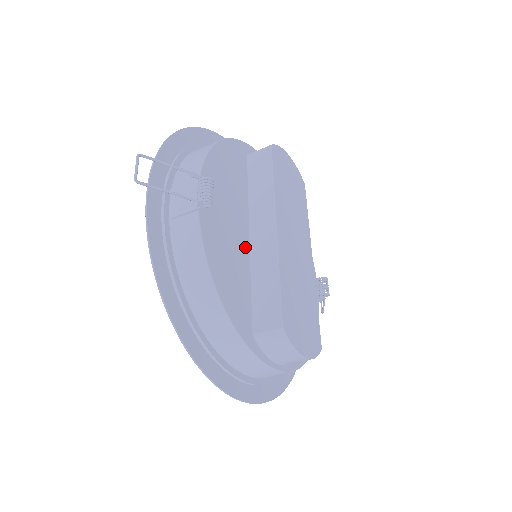
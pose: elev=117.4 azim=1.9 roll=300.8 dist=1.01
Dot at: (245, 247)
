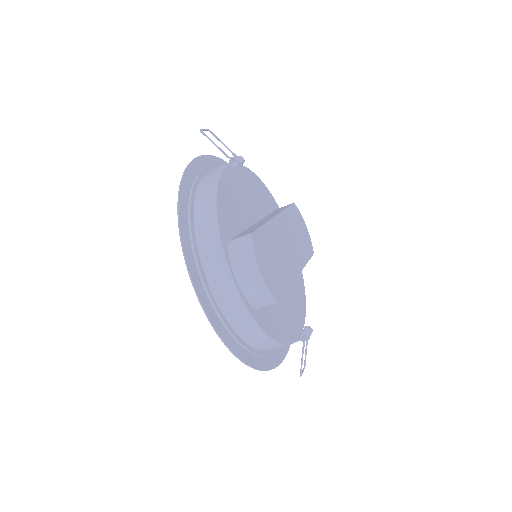
Dot at: (249, 219)
